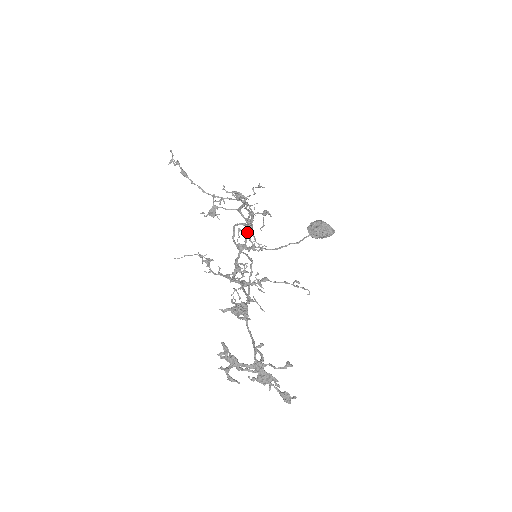
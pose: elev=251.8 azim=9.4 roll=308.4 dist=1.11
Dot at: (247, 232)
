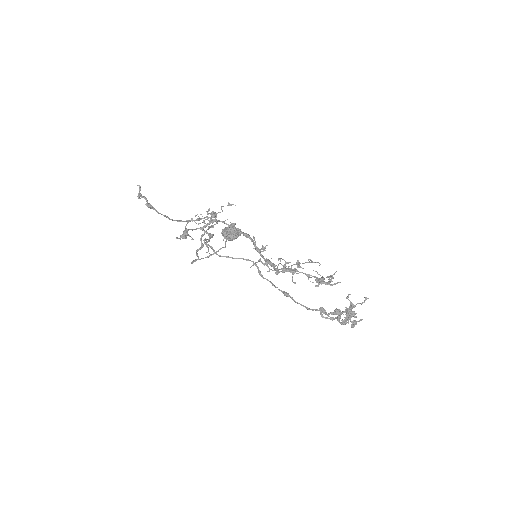
Dot at: (203, 246)
